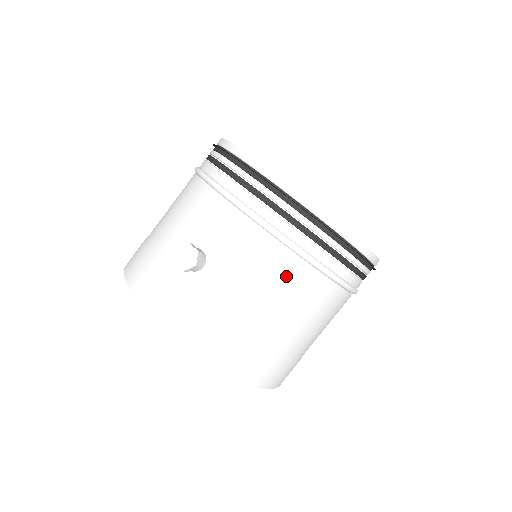
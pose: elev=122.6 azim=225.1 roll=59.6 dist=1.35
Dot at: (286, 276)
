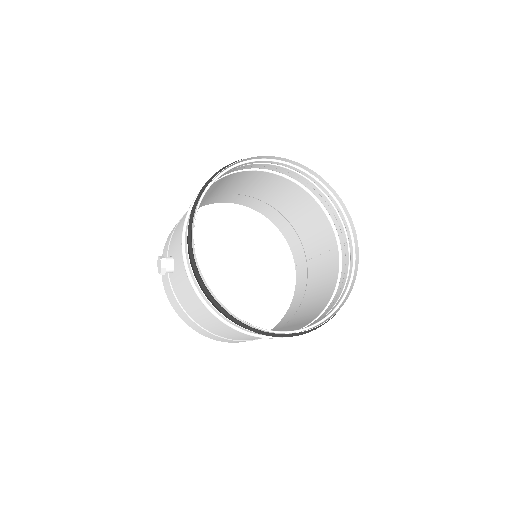
Dot at: (206, 312)
